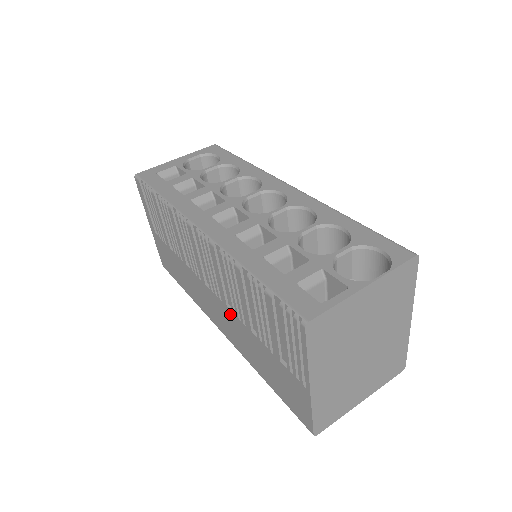
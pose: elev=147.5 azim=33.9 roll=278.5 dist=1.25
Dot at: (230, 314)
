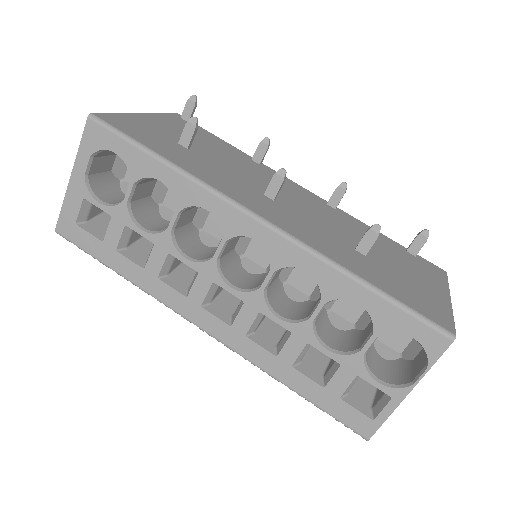
Dot at: occluded
